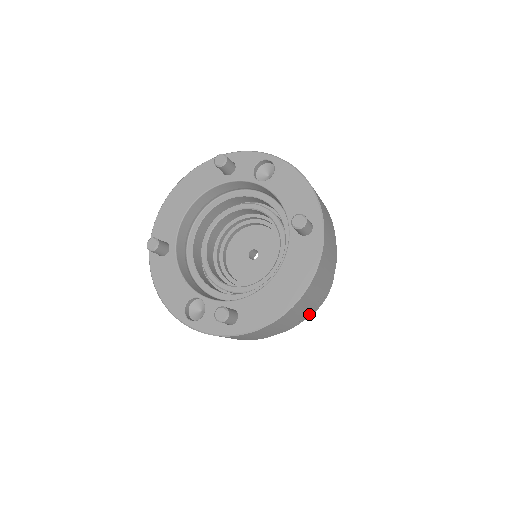
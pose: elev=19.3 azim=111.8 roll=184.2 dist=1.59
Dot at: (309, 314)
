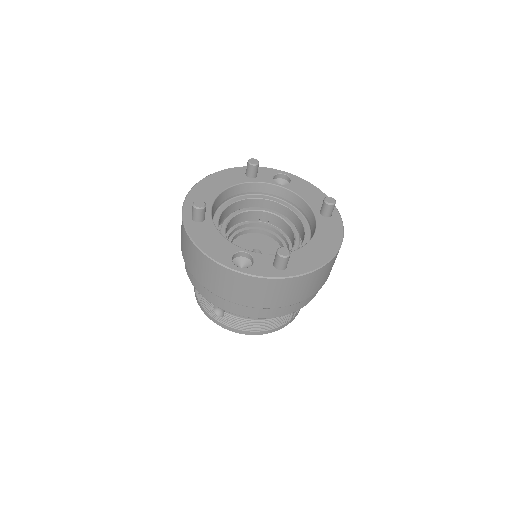
Dot at: (312, 298)
